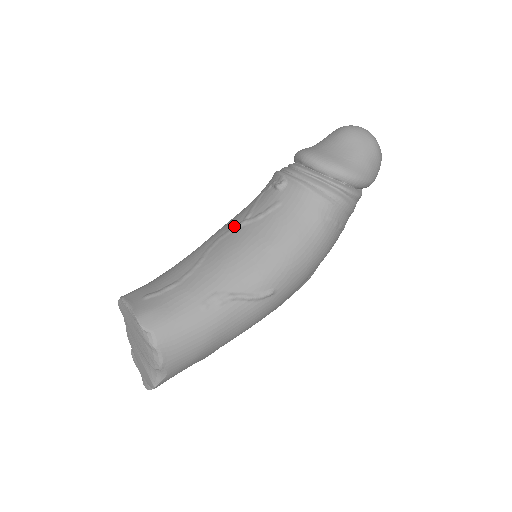
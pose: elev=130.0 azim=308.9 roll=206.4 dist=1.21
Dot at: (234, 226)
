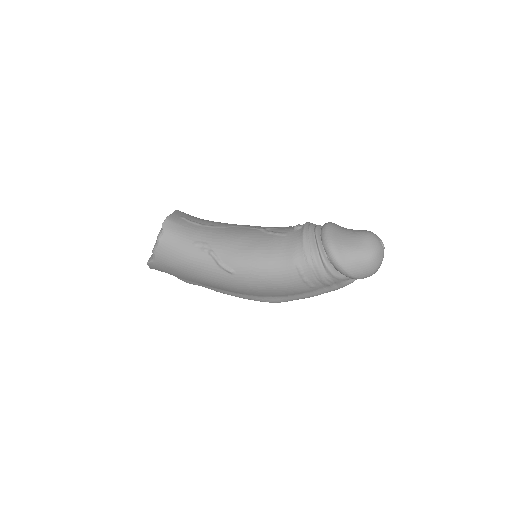
Dot at: (257, 227)
